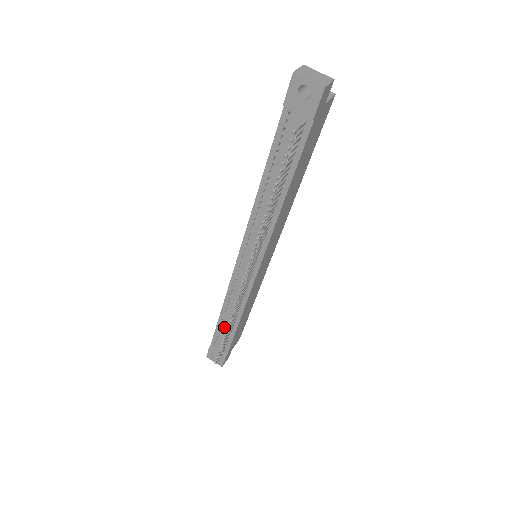
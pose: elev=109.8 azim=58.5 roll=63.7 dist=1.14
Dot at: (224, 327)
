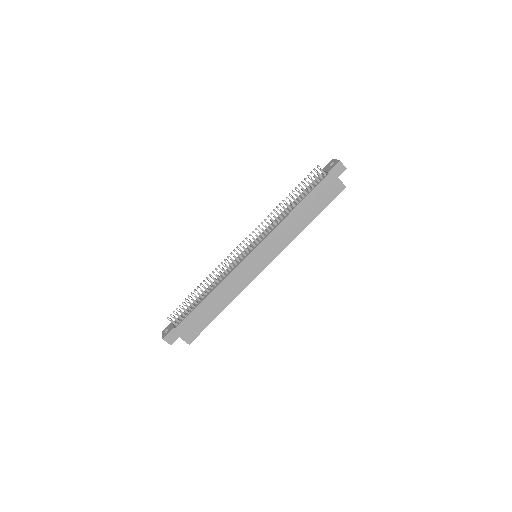
Dot at: (197, 301)
